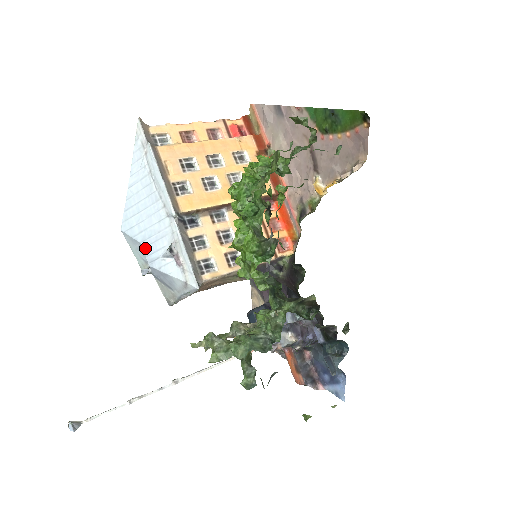
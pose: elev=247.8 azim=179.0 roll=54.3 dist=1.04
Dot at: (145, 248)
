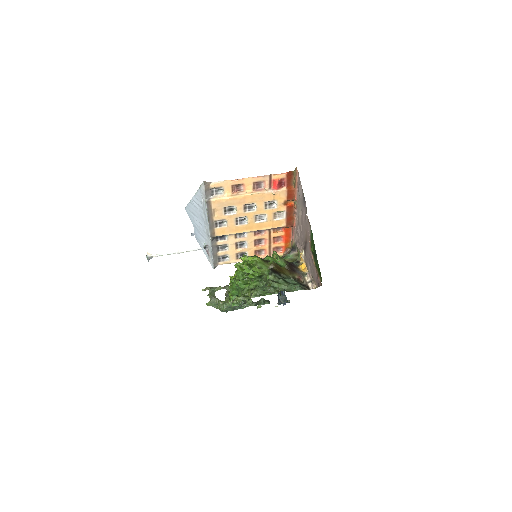
Dot at: (195, 229)
